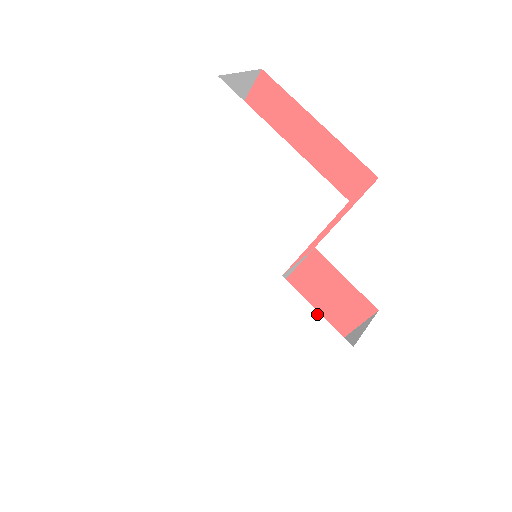
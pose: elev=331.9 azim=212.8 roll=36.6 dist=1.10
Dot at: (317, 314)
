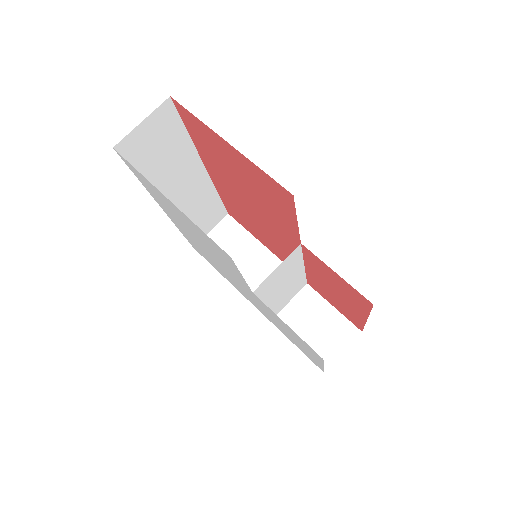
Dot at: (288, 327)
